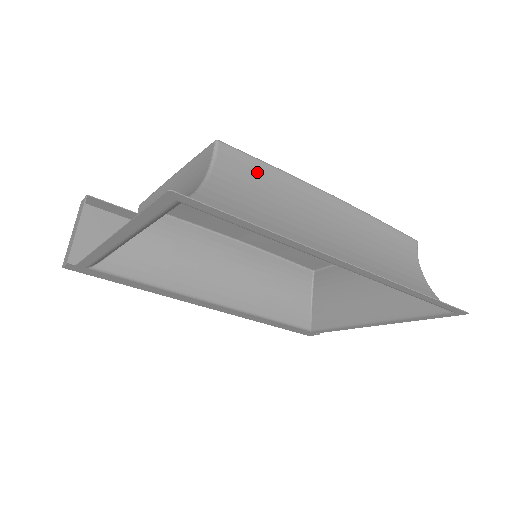
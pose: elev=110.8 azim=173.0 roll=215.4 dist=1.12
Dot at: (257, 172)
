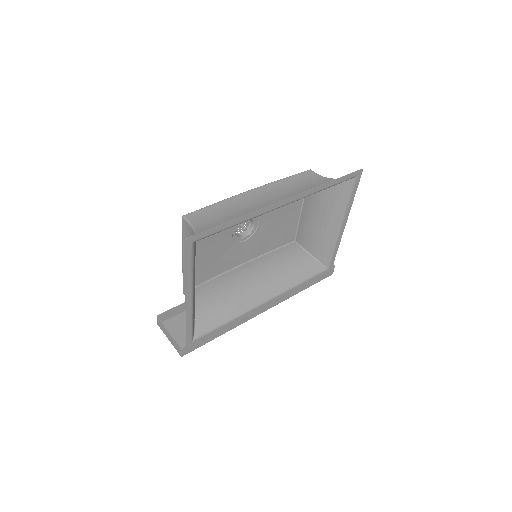
Dot at: (211, 211)
